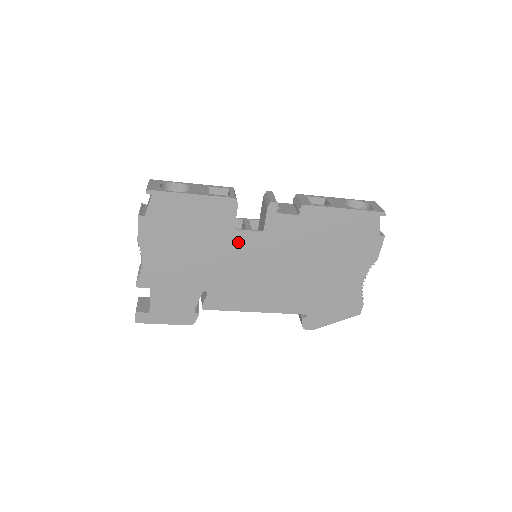
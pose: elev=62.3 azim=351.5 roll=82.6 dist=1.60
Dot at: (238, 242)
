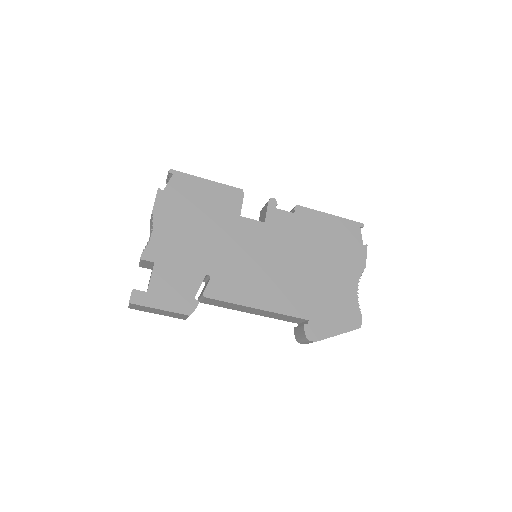
Dot at: (243, 229)
